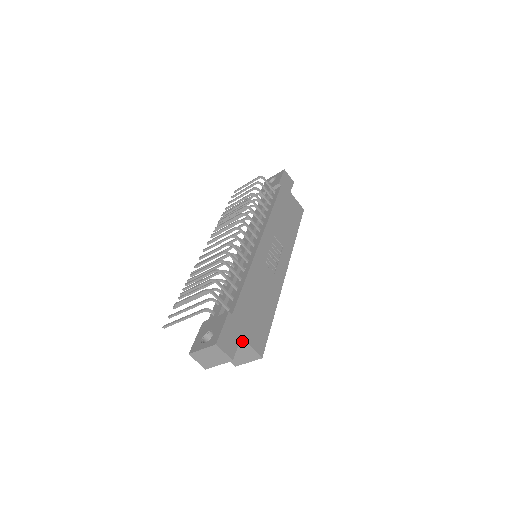
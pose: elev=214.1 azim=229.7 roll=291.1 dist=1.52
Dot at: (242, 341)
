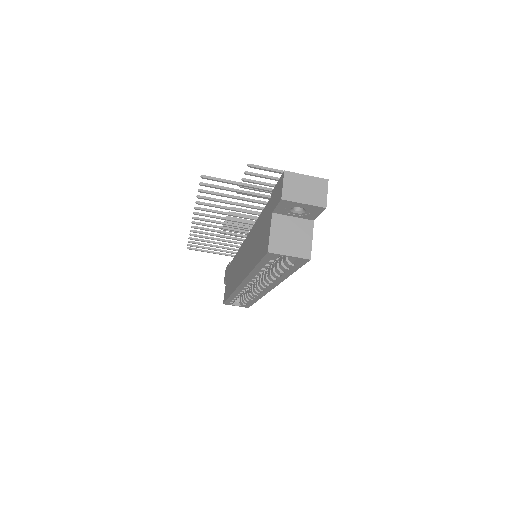
Dot at: (310, 226)
